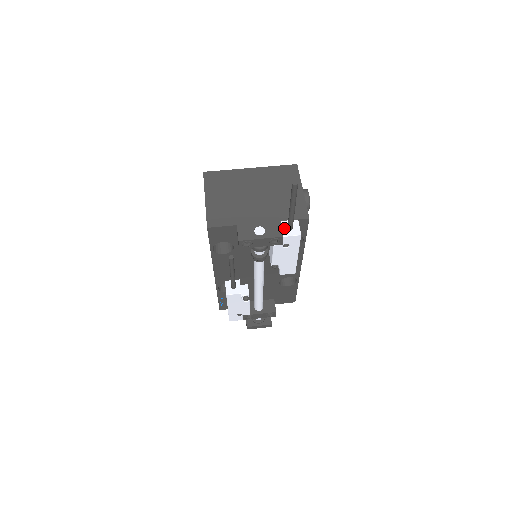
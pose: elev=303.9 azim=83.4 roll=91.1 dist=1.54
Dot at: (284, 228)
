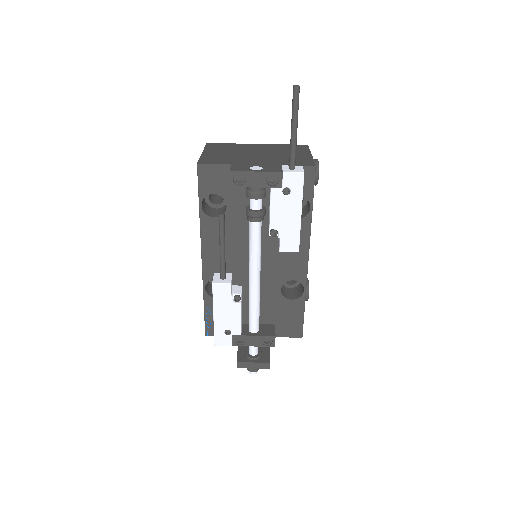
Dot at: (285, 168)
